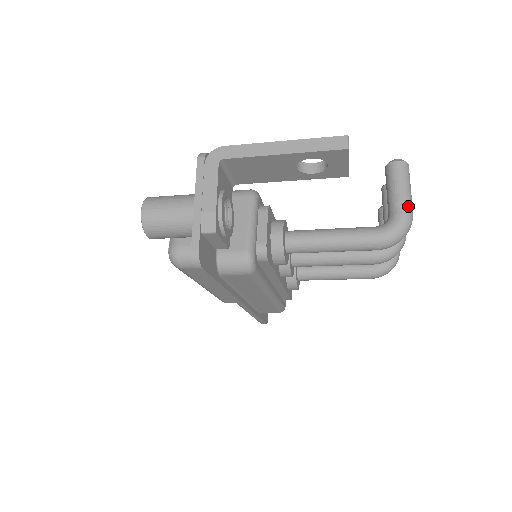
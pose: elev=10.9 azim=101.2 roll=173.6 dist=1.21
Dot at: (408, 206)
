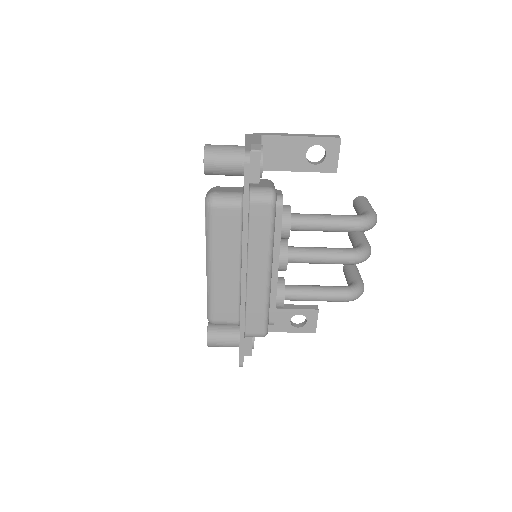
Dot at: (373, 210)
